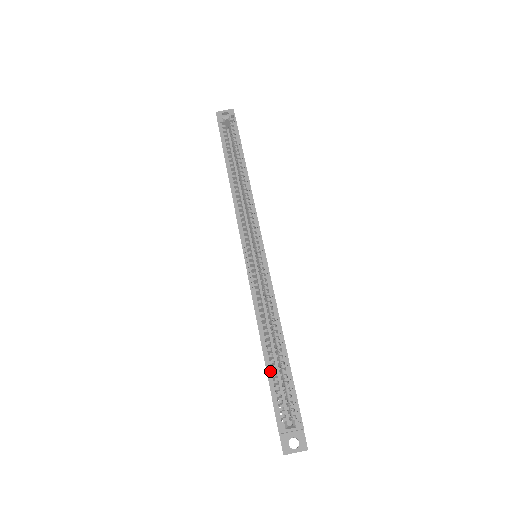
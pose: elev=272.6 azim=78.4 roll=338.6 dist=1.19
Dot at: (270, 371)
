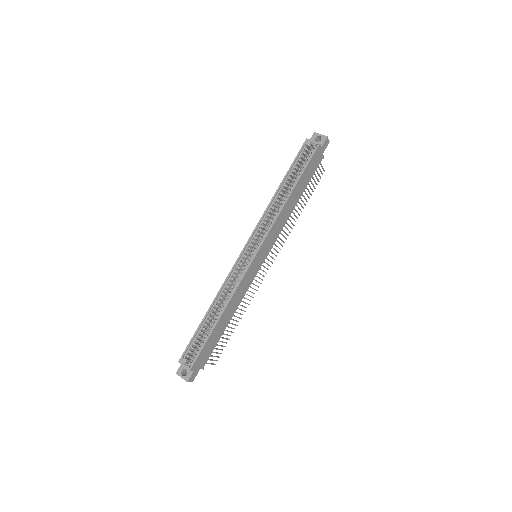
Dot at: (201, 328)
